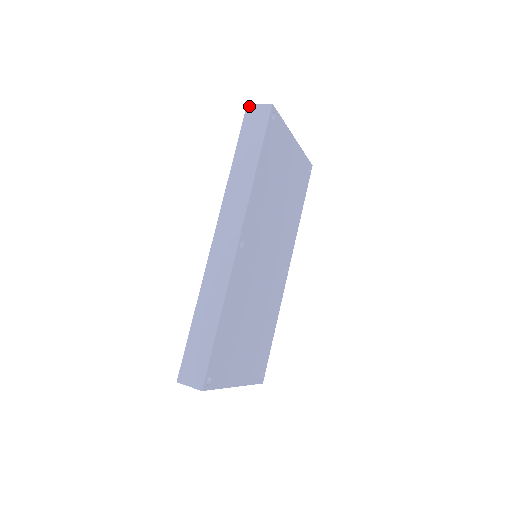
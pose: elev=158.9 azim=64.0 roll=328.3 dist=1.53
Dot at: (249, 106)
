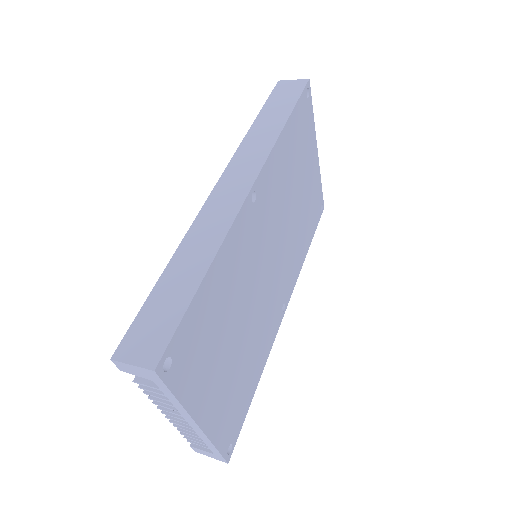
Dot at: (281, 82)
